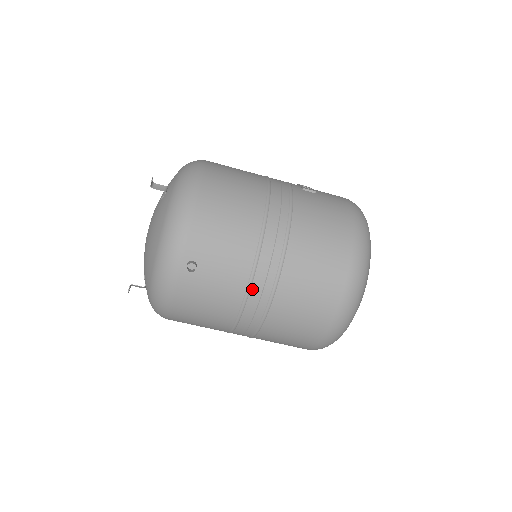
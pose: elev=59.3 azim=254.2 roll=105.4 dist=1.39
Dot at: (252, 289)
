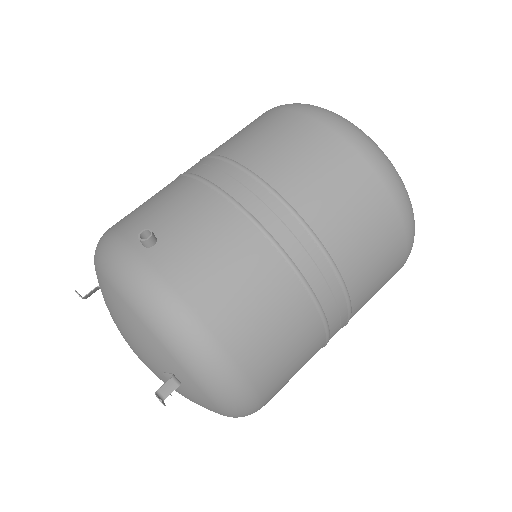
Dot at: (229, 193)
